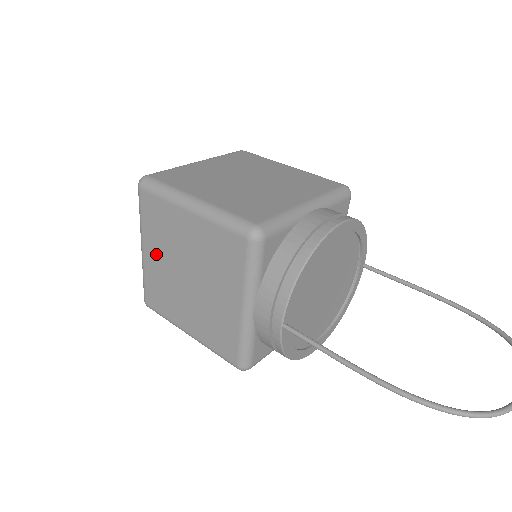
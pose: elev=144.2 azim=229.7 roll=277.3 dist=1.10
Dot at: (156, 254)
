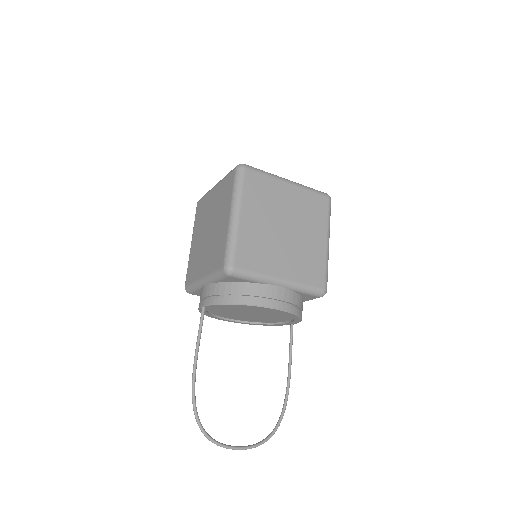
Dot at: (214, 199)
